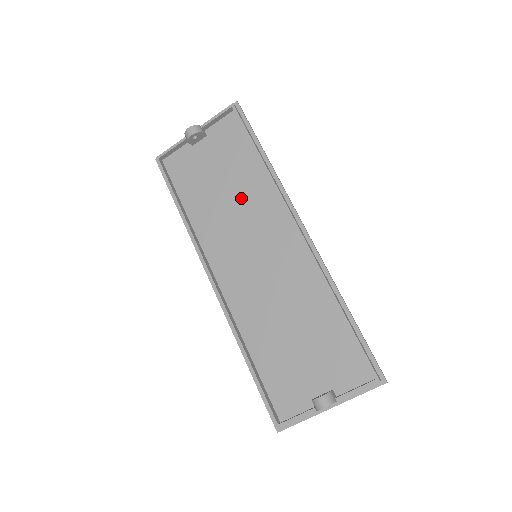
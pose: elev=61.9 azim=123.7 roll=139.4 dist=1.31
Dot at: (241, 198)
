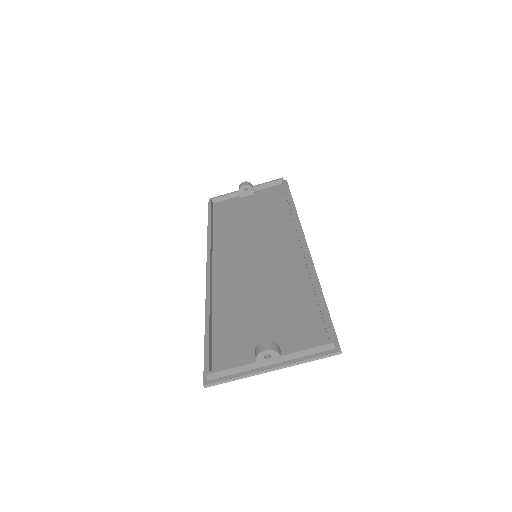
Dot at: (262, 224)
